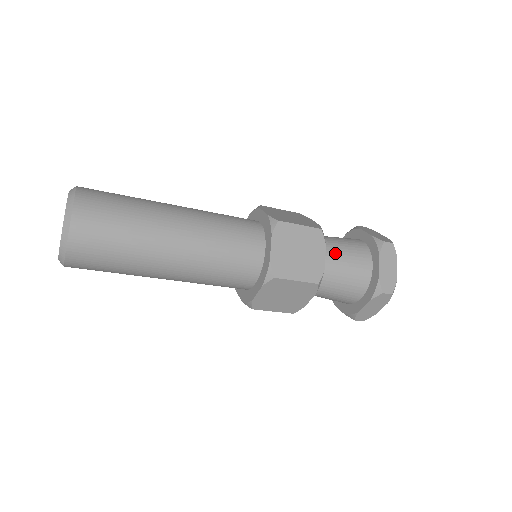
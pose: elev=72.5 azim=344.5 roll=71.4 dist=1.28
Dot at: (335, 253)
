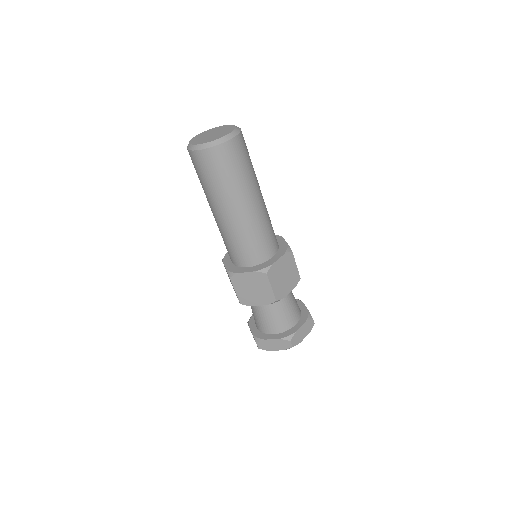
Dot at: (290, 297)
